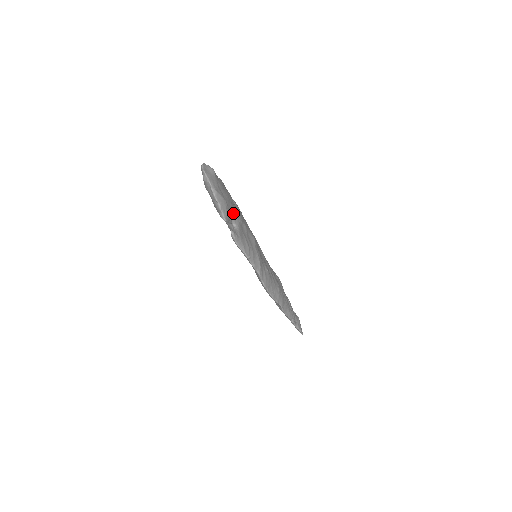
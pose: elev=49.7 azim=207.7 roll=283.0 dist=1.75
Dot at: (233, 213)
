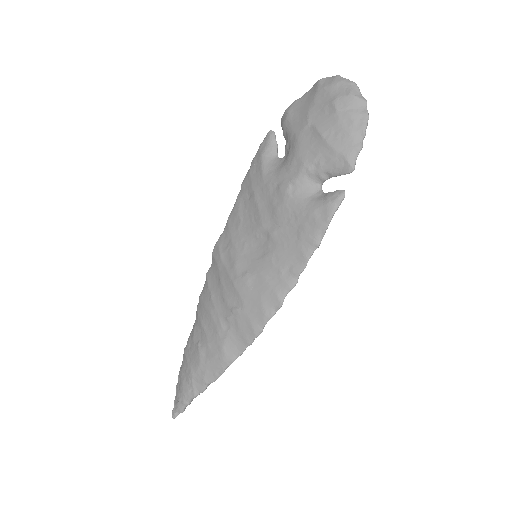
Dot at: occluded
